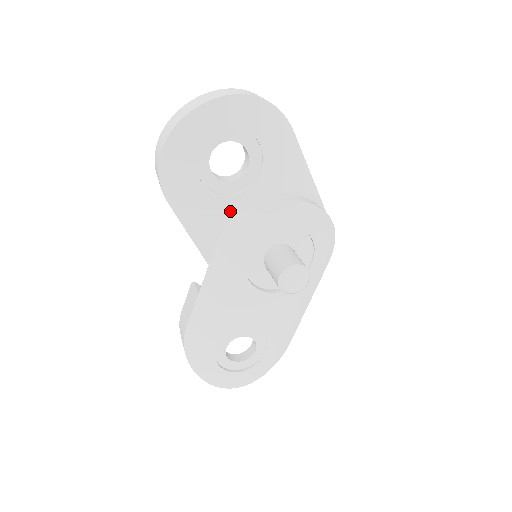
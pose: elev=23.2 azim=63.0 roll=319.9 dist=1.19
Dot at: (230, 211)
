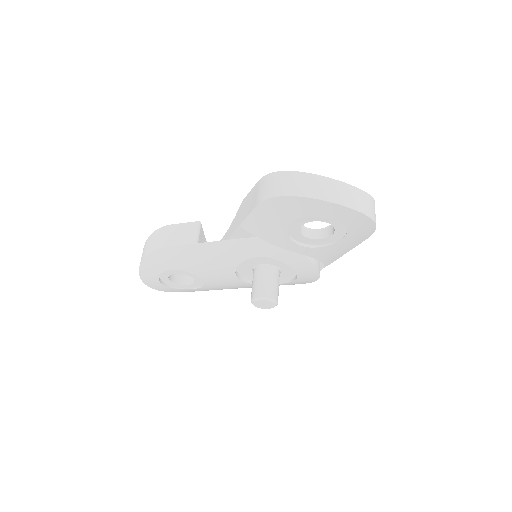
Dot at: (280, 244)
